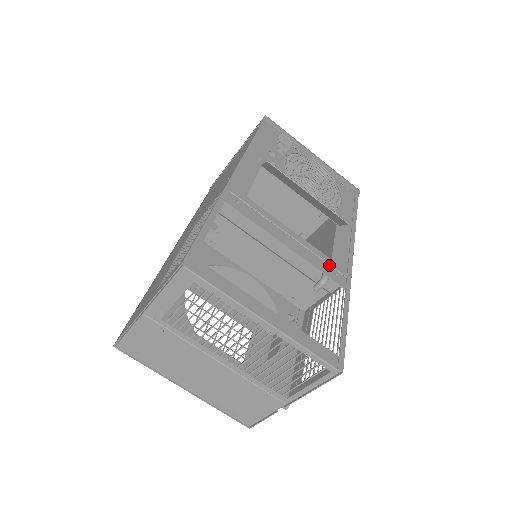
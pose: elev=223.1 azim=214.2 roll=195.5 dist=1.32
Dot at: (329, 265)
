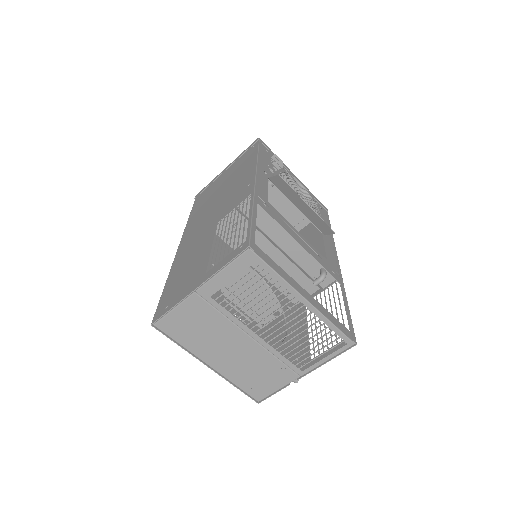
Dot at: (327, 264)
